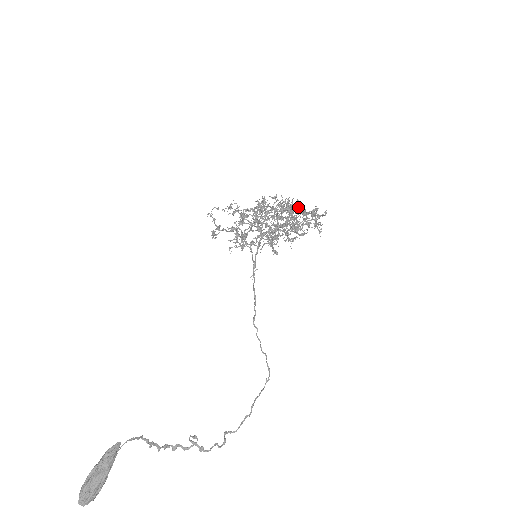
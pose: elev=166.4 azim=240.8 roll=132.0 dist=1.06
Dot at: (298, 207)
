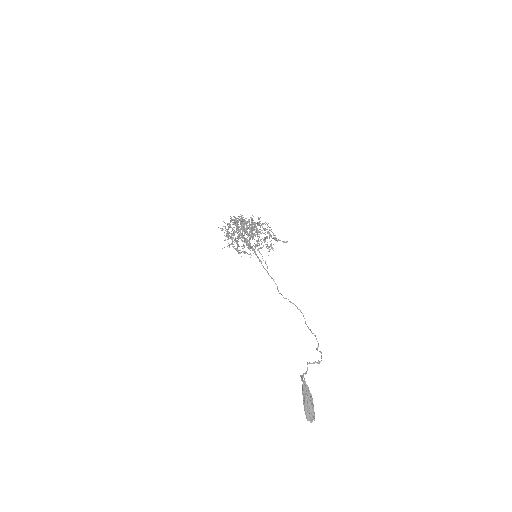
Dot at: occluded
